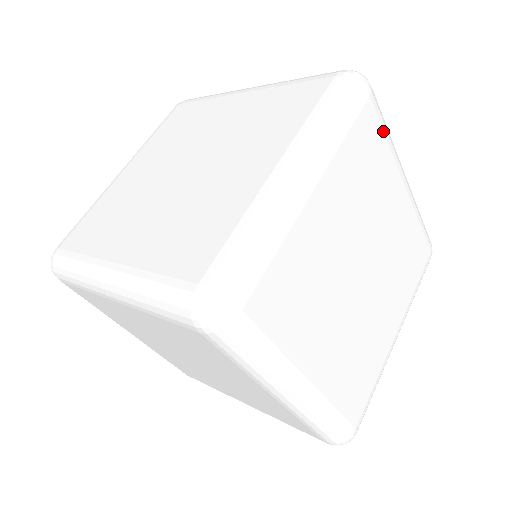
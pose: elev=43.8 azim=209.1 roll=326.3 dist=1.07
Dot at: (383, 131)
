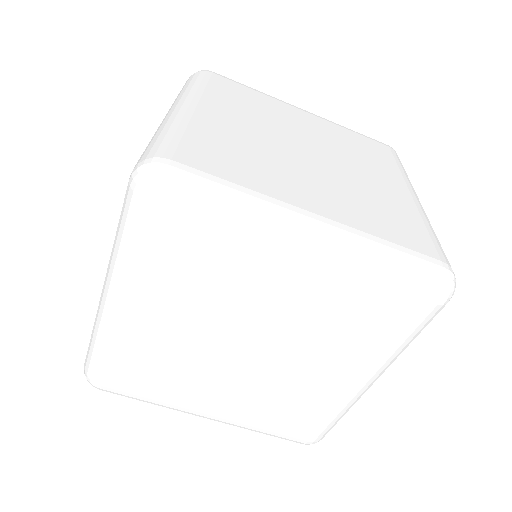
Dot at: occluded
